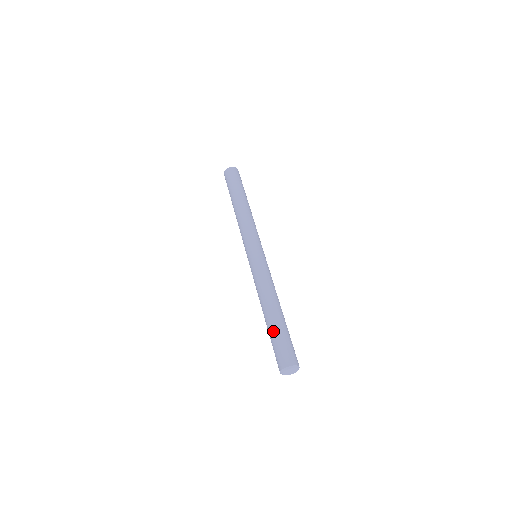
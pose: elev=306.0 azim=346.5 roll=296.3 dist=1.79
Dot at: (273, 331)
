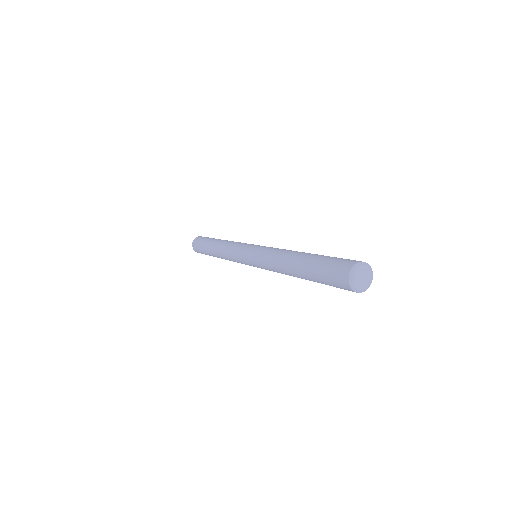
Dot at: (320, 256)
